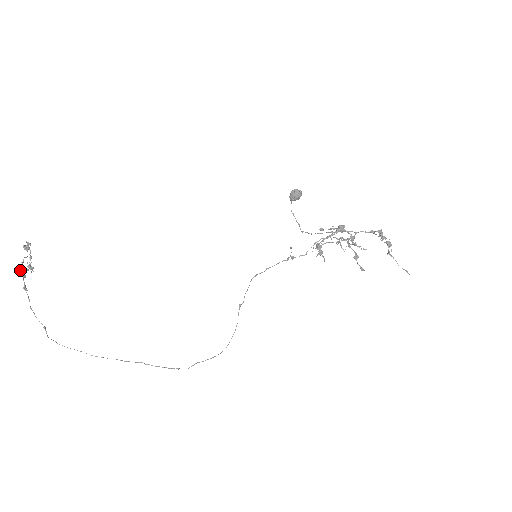
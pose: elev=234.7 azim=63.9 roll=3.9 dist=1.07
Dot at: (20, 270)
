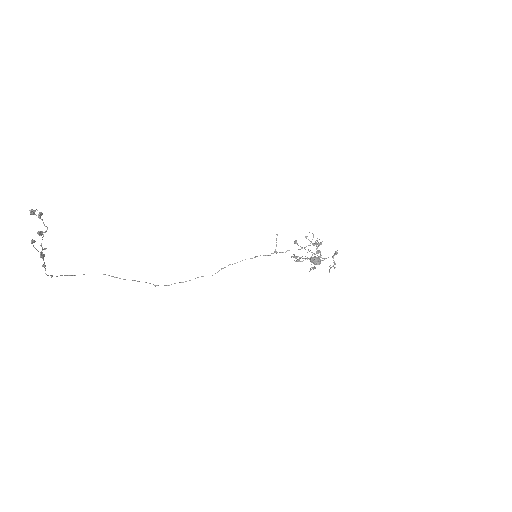
Dot at: (38, 251)
